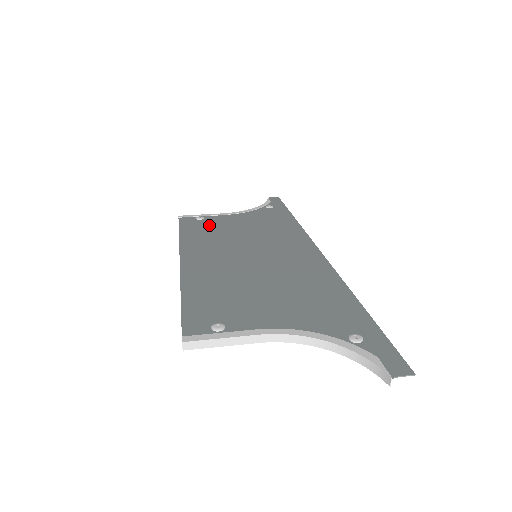
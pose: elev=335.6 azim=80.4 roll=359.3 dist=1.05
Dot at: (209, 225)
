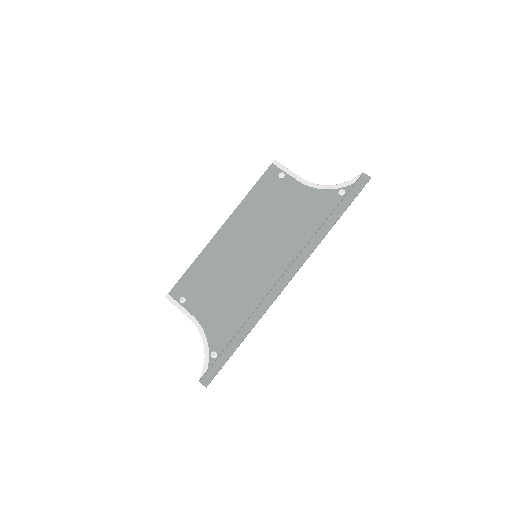
Dot at: (275, 192)
